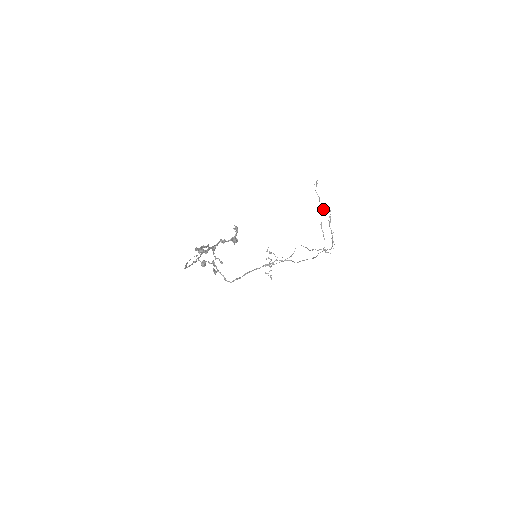
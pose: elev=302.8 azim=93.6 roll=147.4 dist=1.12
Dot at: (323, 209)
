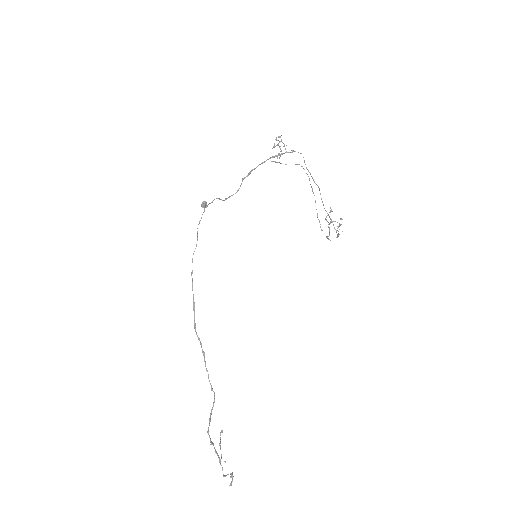
Dot at: occluded
